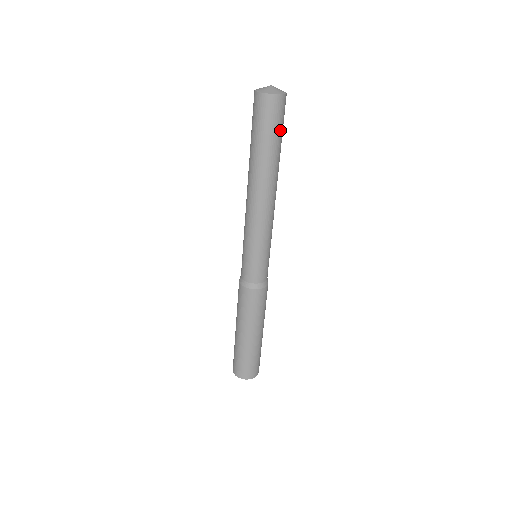
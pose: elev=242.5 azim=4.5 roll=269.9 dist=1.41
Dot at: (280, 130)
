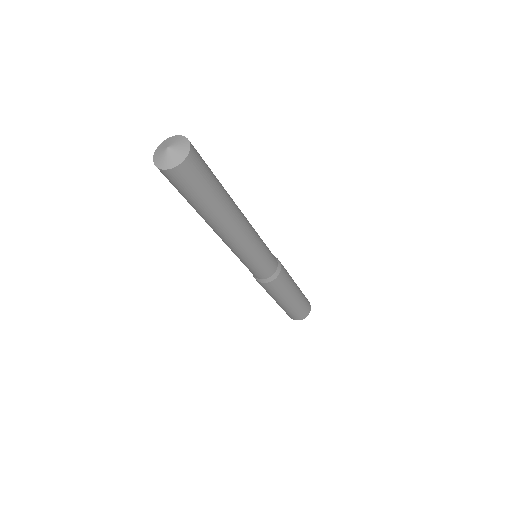
Dot at: (194, 193)
